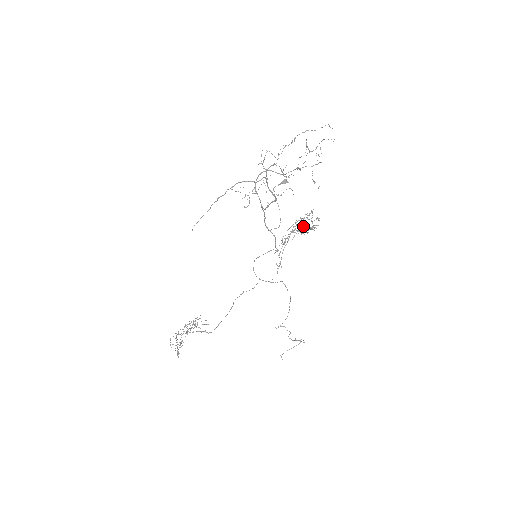
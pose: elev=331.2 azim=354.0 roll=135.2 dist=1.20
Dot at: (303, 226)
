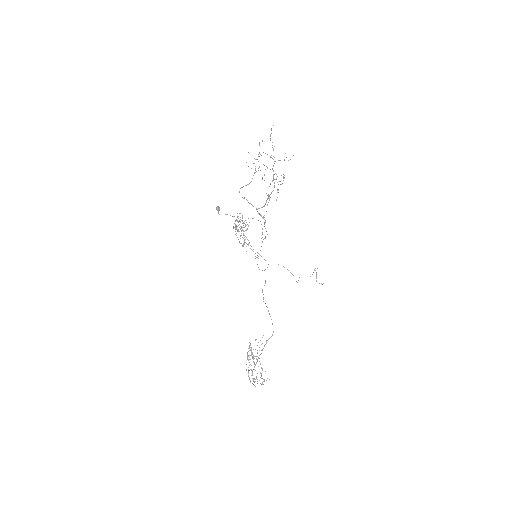
Dot at: (241, 228)
